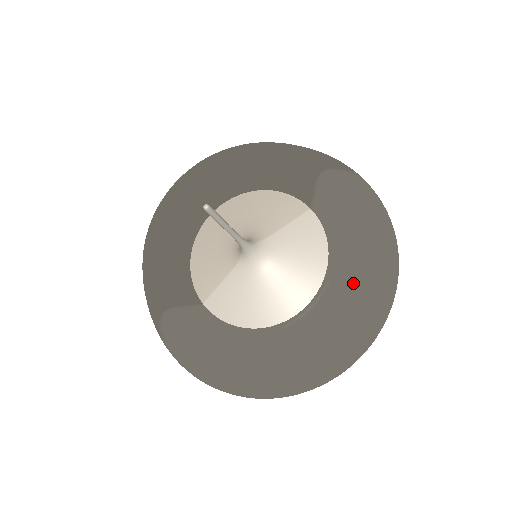
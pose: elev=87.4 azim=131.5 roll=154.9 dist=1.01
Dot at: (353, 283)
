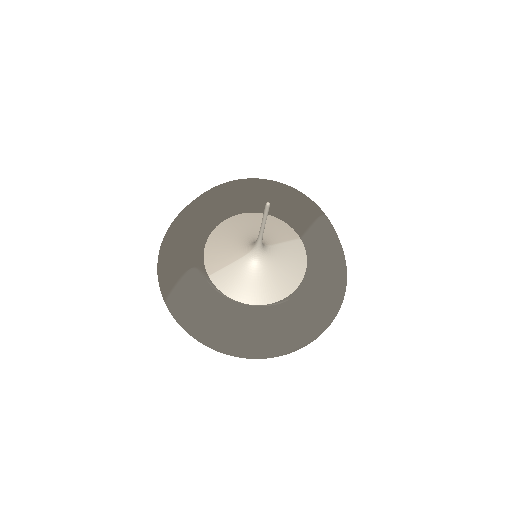
Dot at: (326, 288)
